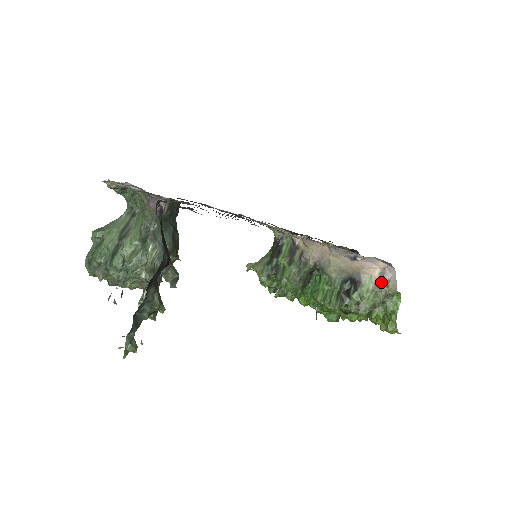
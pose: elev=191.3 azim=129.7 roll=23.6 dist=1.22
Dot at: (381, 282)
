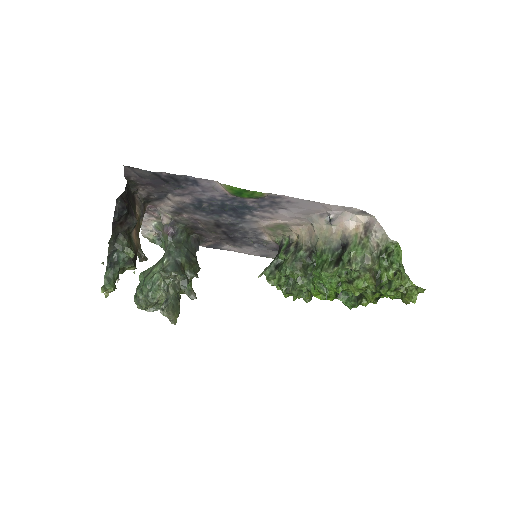
Dot at: (366, 234)
